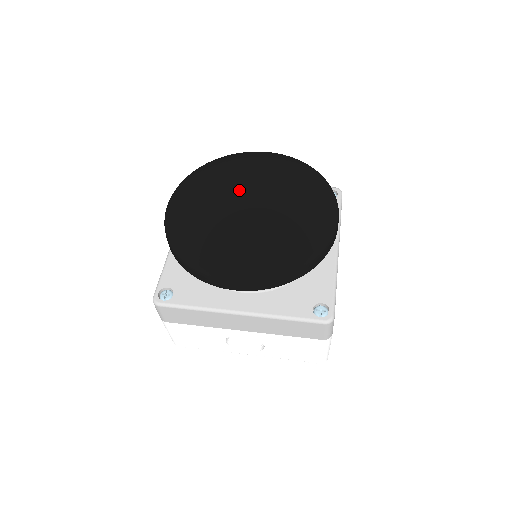
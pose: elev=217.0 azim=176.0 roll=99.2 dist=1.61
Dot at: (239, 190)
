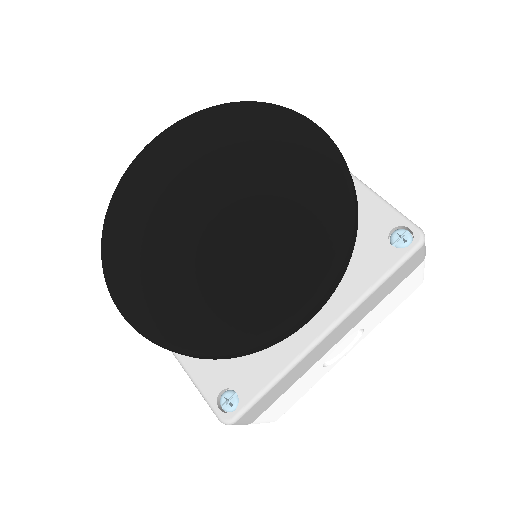
Dot at: (183, 192)
